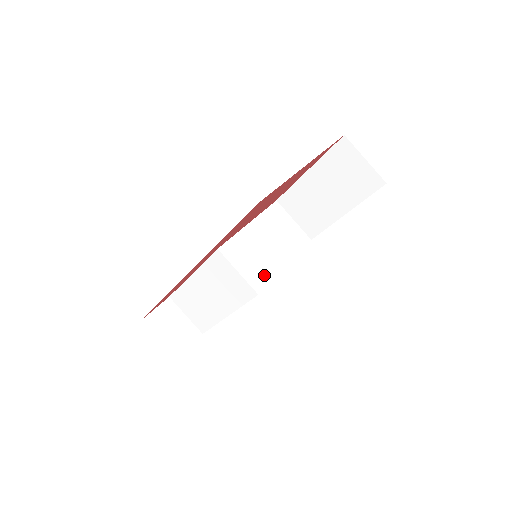
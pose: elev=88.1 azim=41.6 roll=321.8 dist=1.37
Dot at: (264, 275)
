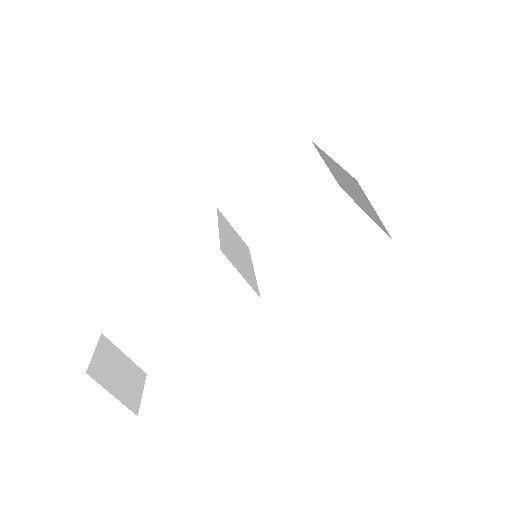
Dot at: (252, 279)
